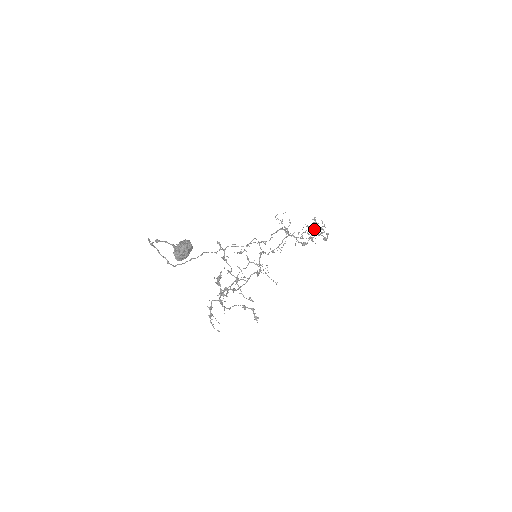
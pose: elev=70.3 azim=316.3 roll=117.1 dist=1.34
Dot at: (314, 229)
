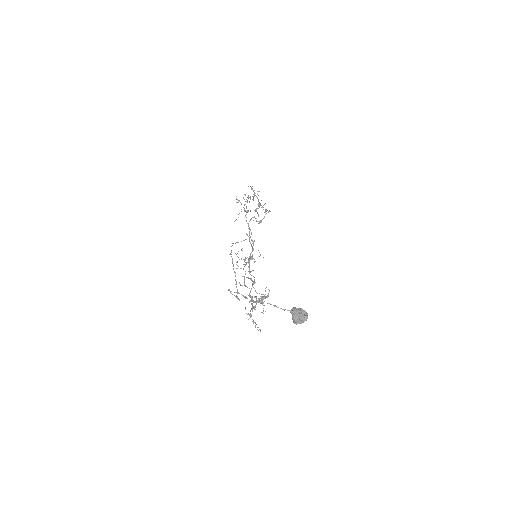
Dot at: occluded
